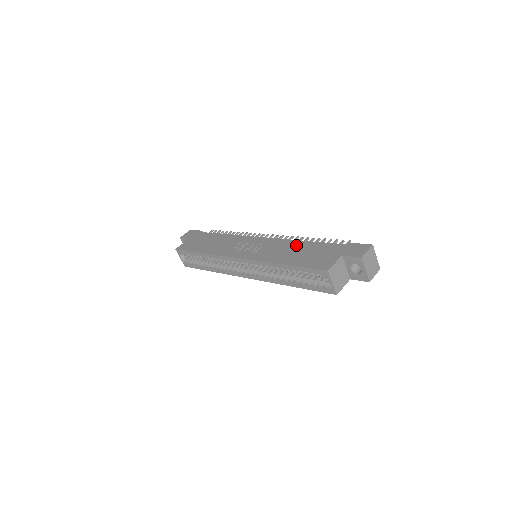
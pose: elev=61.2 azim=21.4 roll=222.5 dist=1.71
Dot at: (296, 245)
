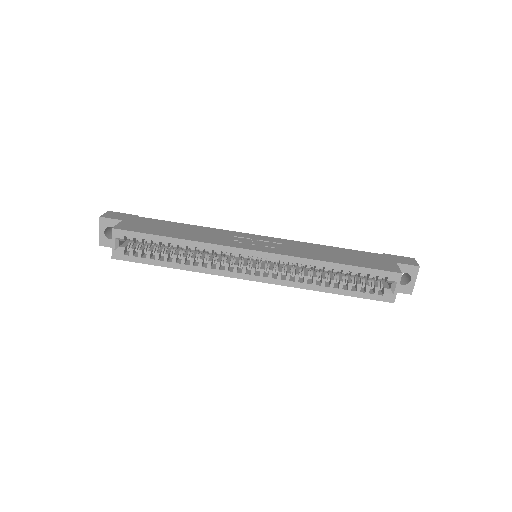
Dot at: (325, 248)
